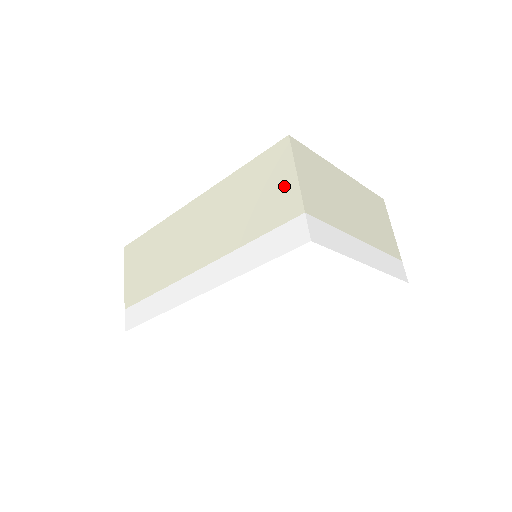
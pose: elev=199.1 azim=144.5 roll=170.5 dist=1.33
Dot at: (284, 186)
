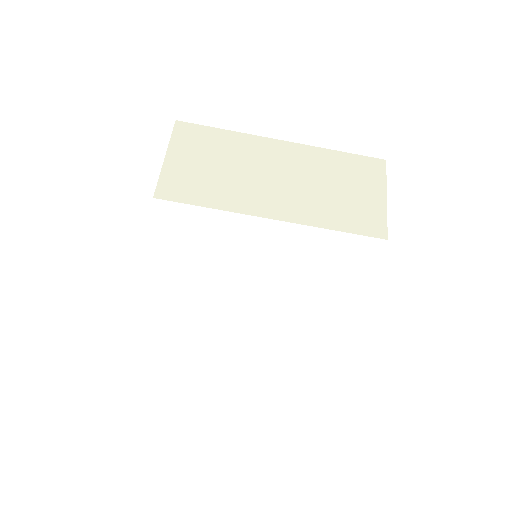
Dot at: occluded
